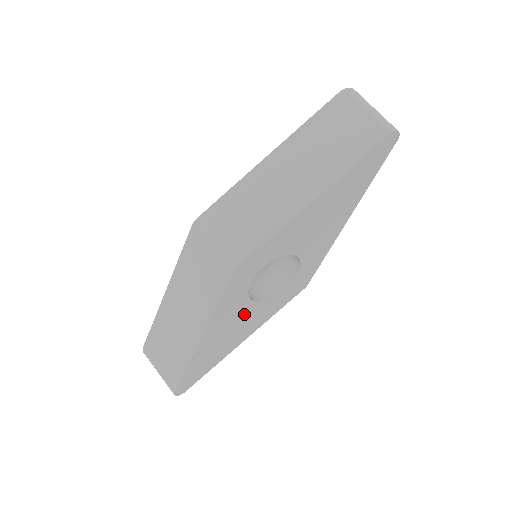
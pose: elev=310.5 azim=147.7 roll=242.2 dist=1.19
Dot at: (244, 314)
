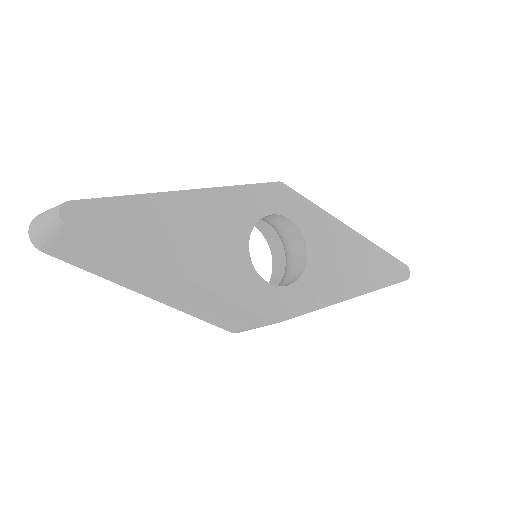
Dot at: (229, 239)
